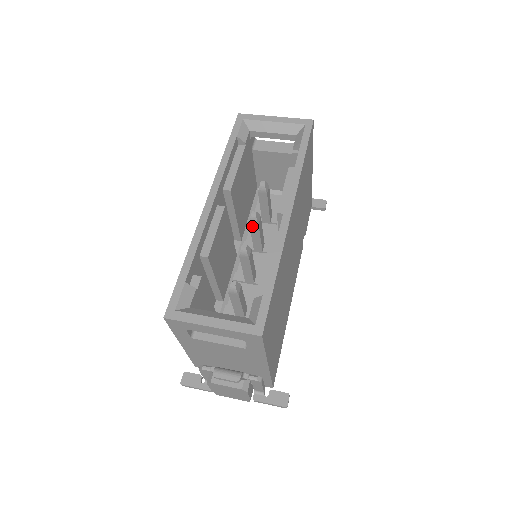
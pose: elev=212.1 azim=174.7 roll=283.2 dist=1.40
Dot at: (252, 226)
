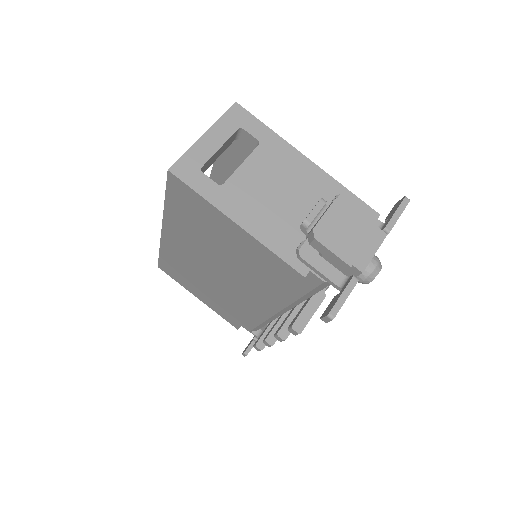
Dot at: occluded
